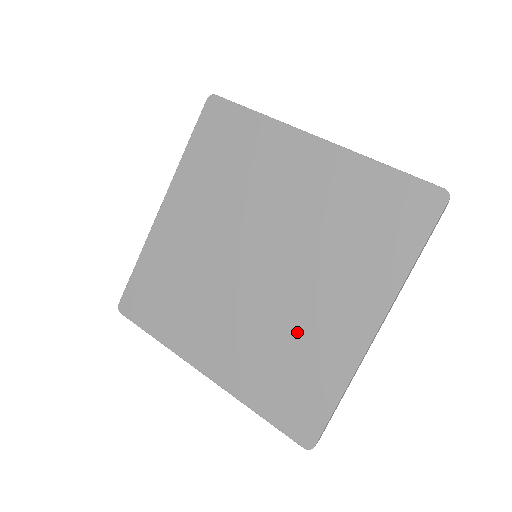
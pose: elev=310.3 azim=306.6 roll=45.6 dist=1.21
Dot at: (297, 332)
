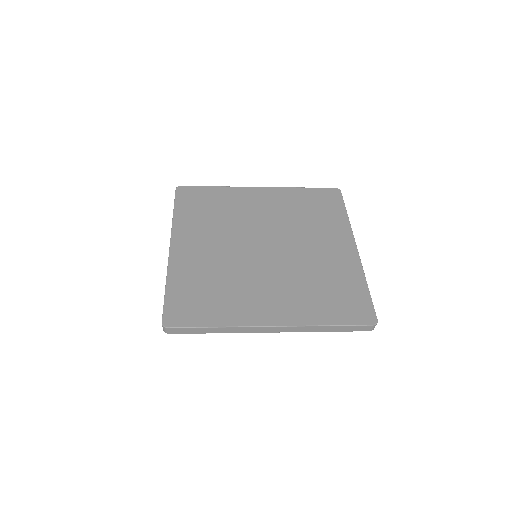
Dot at: (317, 268)
